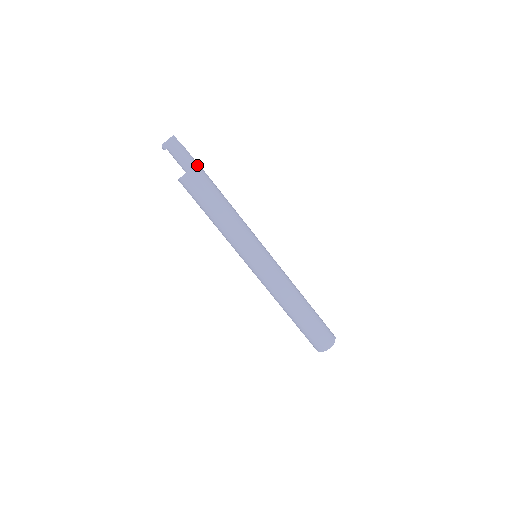
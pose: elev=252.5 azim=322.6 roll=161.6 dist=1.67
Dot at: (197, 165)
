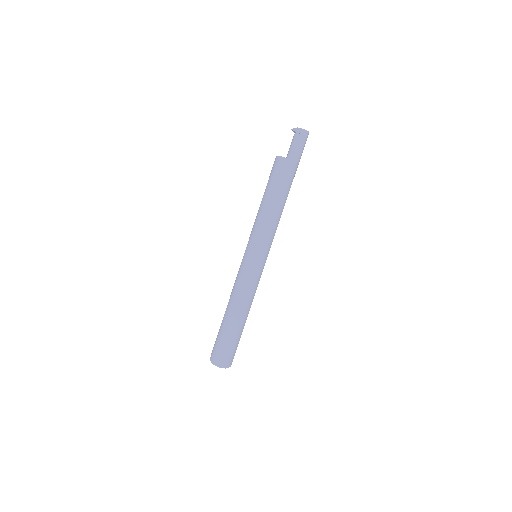
Dot at: occluded
